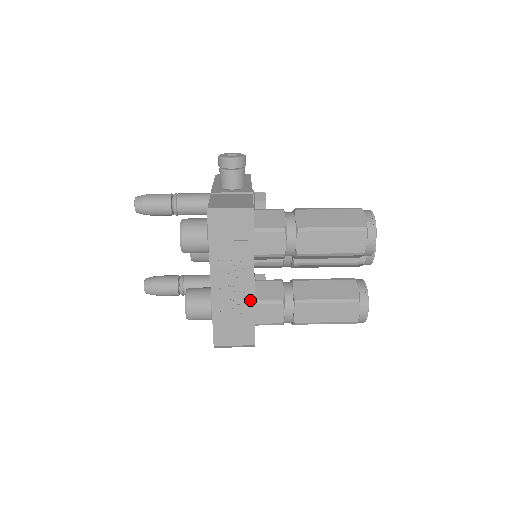
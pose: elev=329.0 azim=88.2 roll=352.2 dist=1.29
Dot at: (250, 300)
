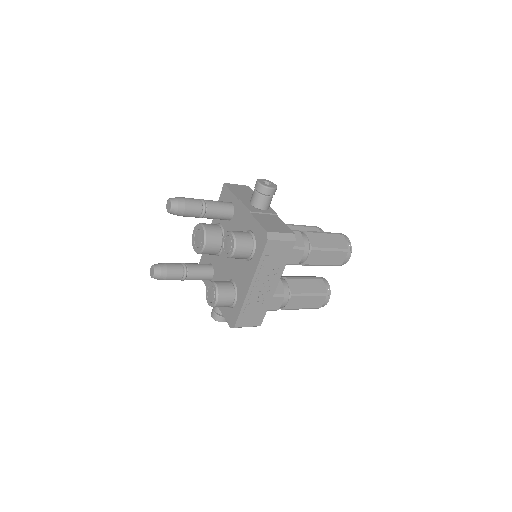
Dot at: (270, 296)
